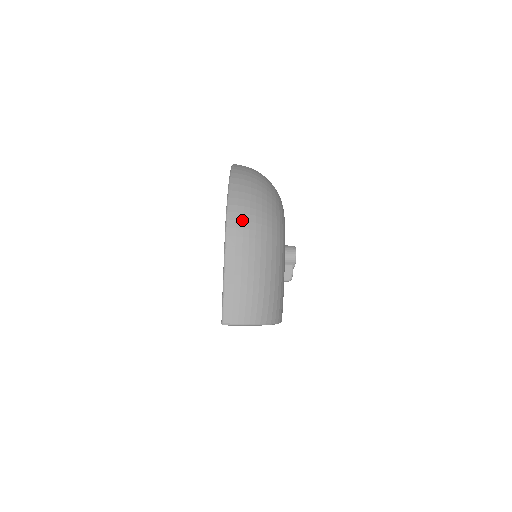
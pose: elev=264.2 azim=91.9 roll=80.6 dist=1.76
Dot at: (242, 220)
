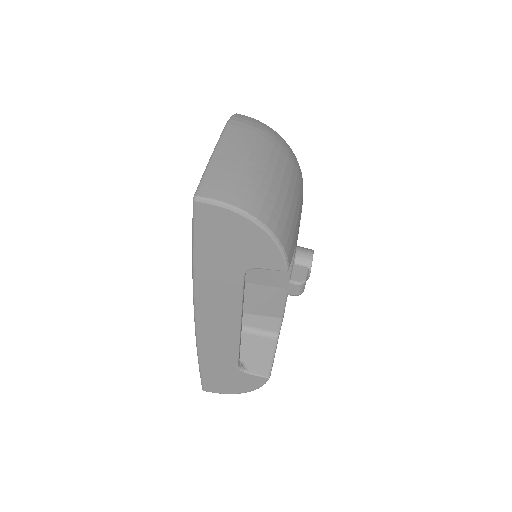
Dot at: (252, 122)
